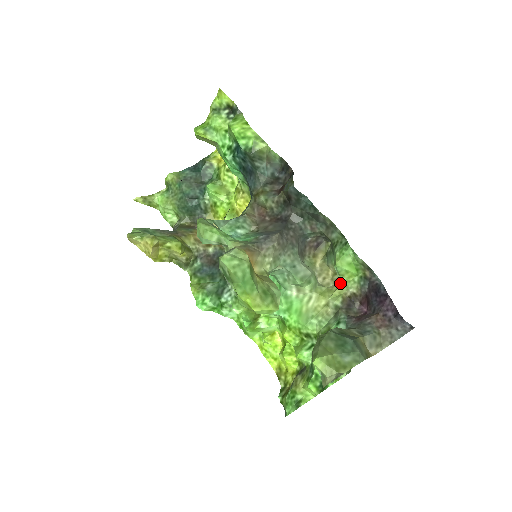
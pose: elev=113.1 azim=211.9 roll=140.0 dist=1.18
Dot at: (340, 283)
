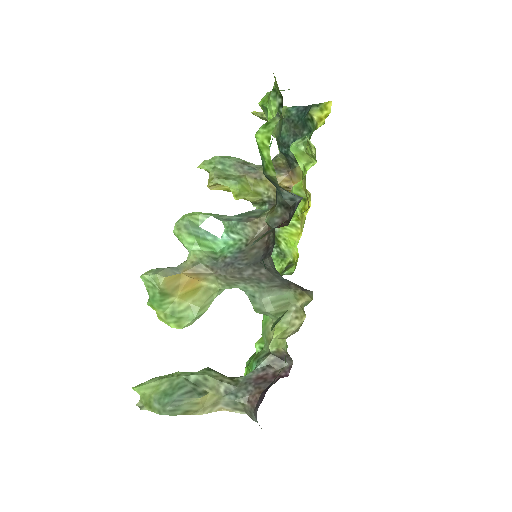
Dot at: (285, 338)
